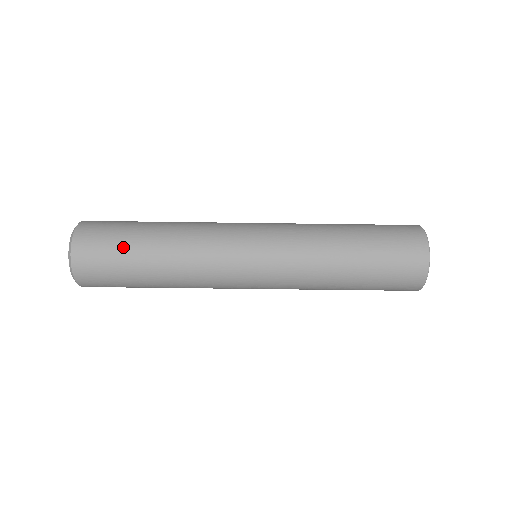
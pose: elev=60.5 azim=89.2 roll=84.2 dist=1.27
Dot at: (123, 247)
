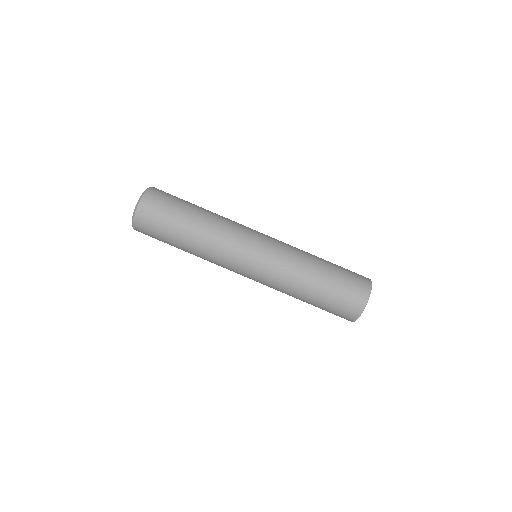
Dot at: occluded
